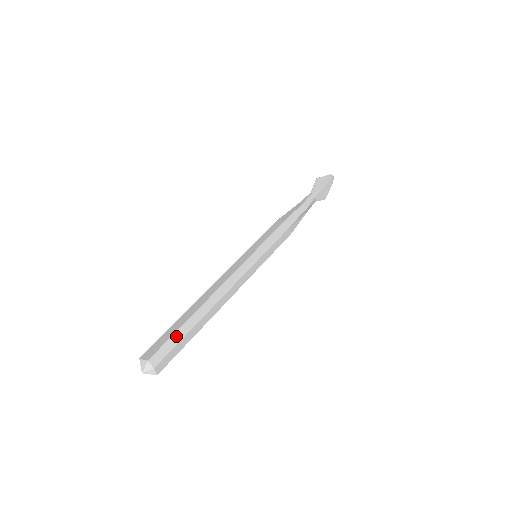
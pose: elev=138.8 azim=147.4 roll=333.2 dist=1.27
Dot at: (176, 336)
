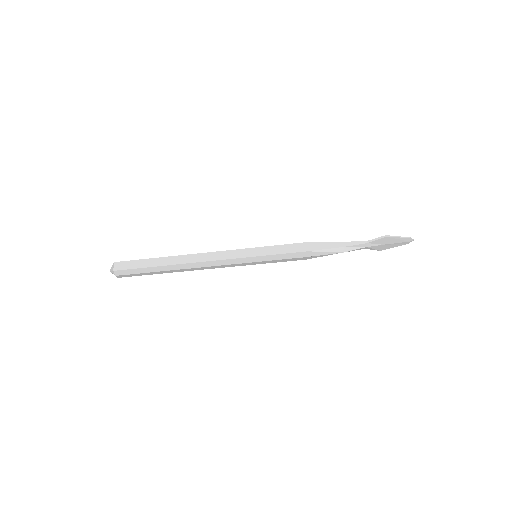
Dot at: (143, 270)
